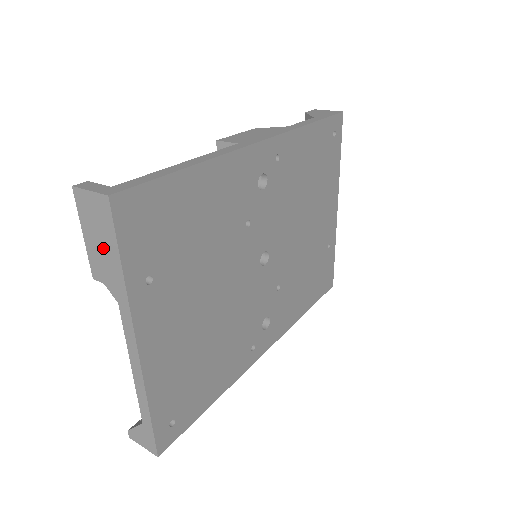
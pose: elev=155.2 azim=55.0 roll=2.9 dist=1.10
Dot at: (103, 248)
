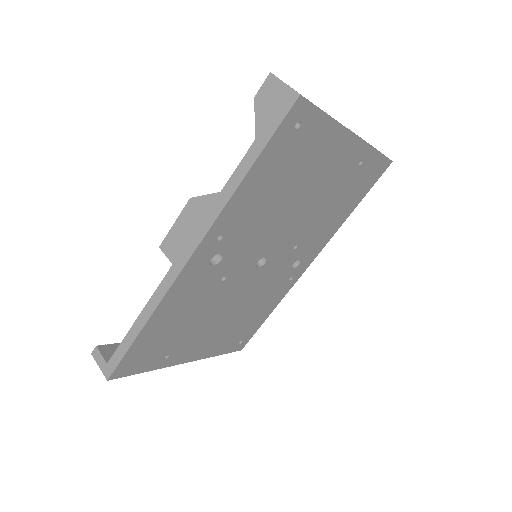
Dot at: occluded
